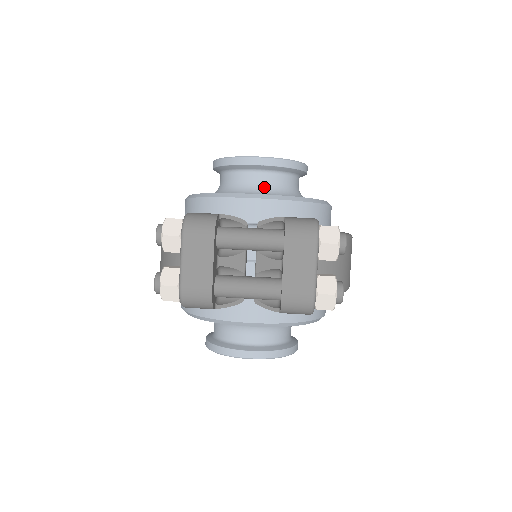
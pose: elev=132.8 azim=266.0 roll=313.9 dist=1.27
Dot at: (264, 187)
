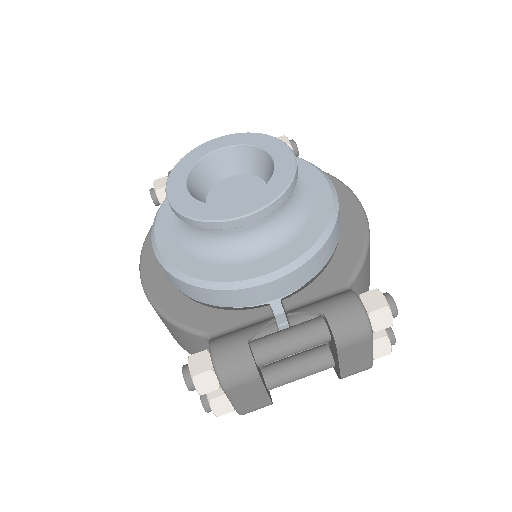
Dot at: (261, 233)
